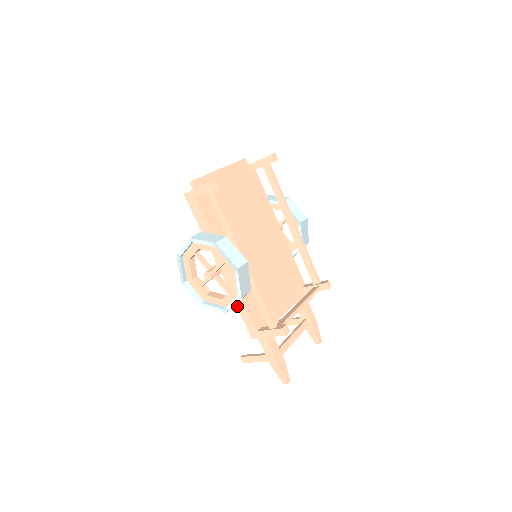
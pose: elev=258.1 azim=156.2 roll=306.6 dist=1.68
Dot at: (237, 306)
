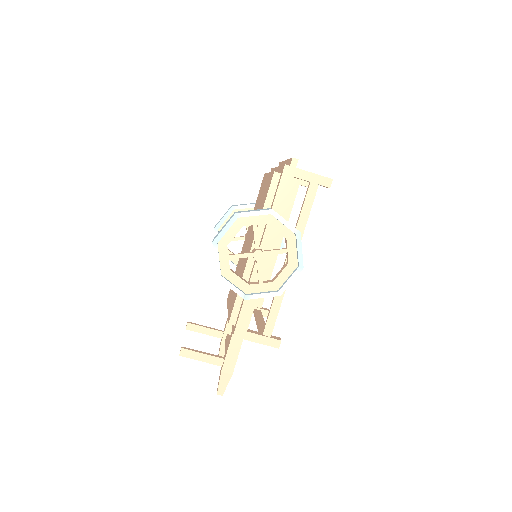
Dot at: occluded
